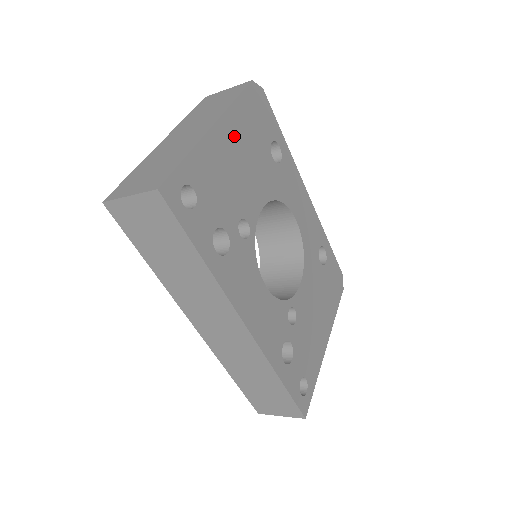
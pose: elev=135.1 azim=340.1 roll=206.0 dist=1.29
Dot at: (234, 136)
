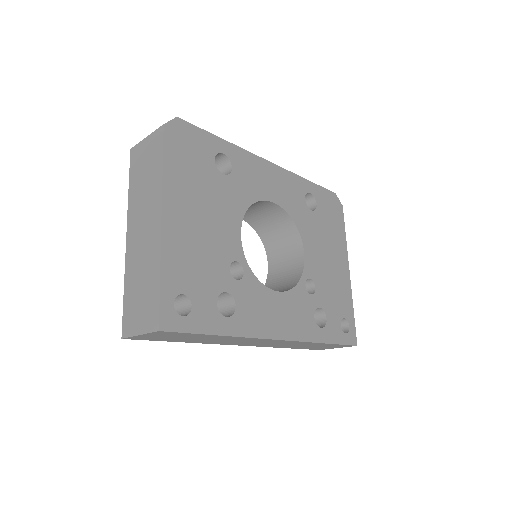
Dot at: (182, 203)
